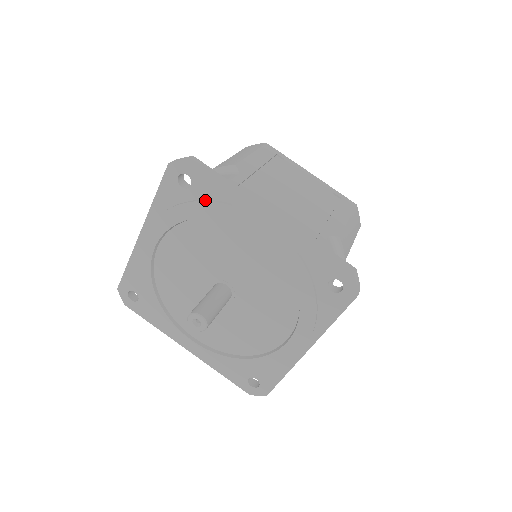
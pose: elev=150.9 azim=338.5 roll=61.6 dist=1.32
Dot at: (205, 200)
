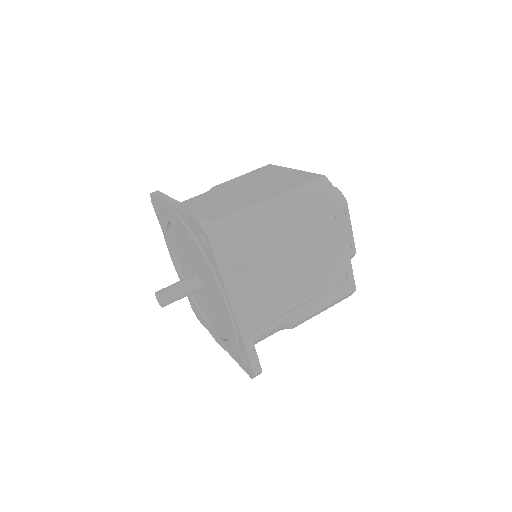
Dot at: (207, 260)
